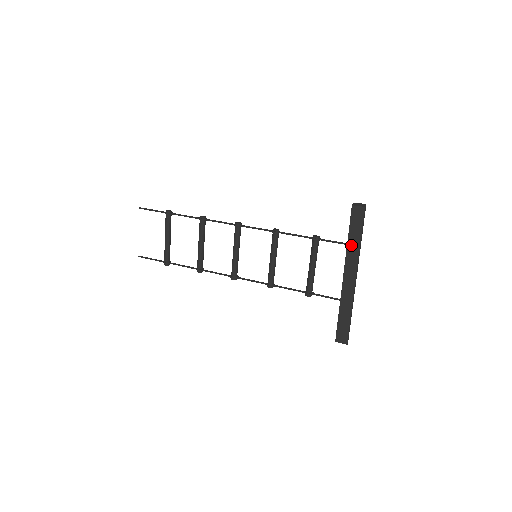
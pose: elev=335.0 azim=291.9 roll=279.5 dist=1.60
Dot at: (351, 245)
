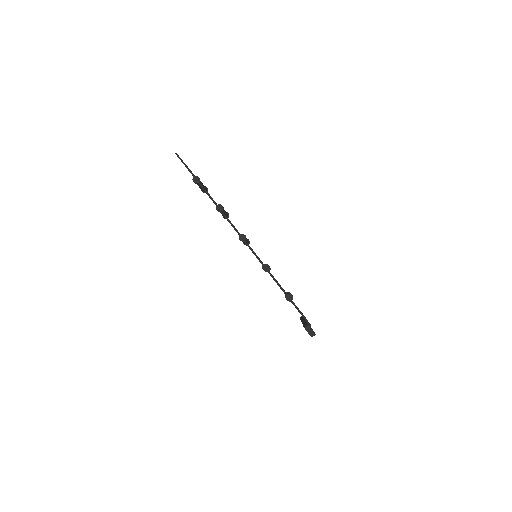
Dot at: occluded
